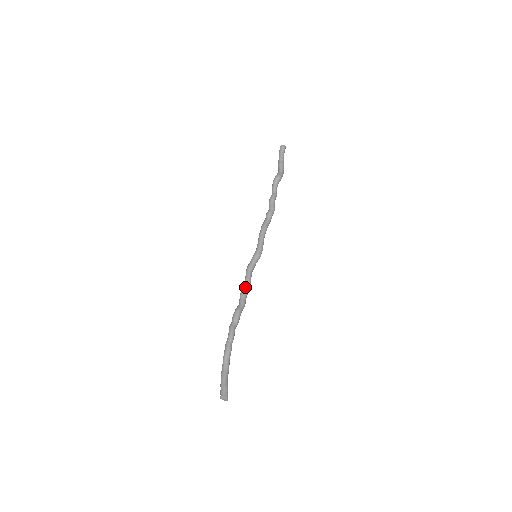
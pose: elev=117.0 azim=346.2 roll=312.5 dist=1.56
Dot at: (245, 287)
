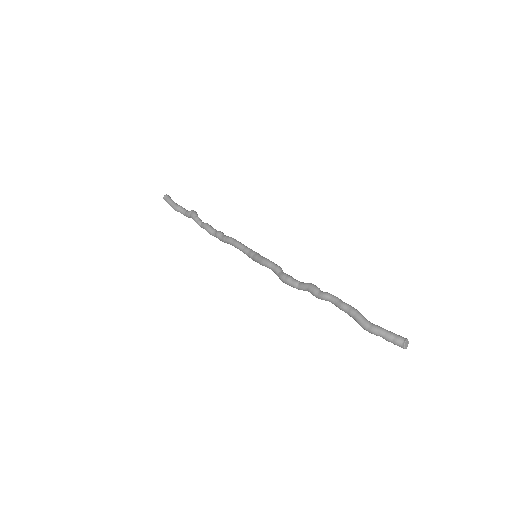
Dot at: occluded
